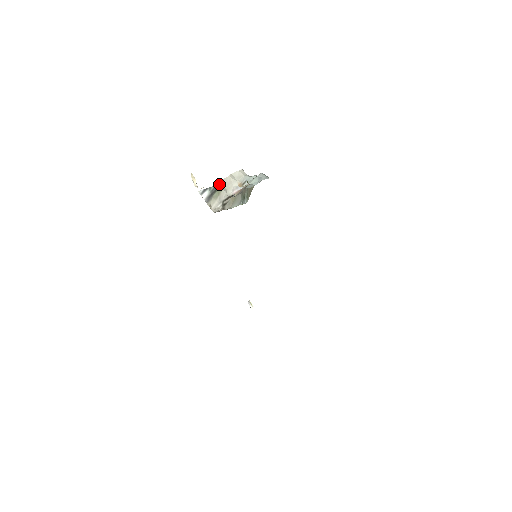
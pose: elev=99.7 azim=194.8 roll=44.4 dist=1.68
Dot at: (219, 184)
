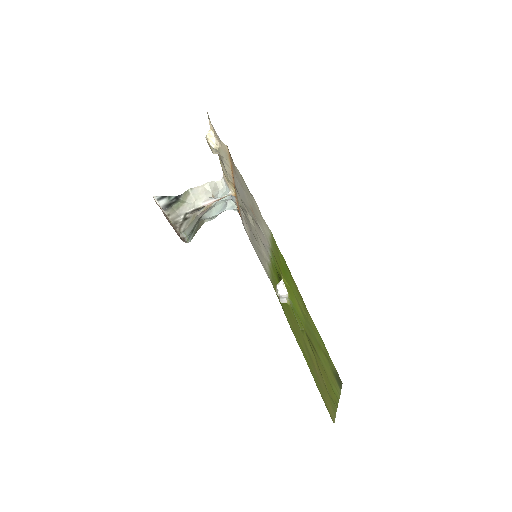
Dot at: (183, 194)
